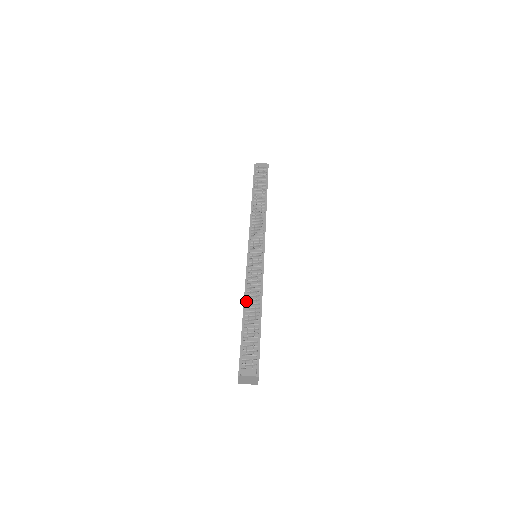
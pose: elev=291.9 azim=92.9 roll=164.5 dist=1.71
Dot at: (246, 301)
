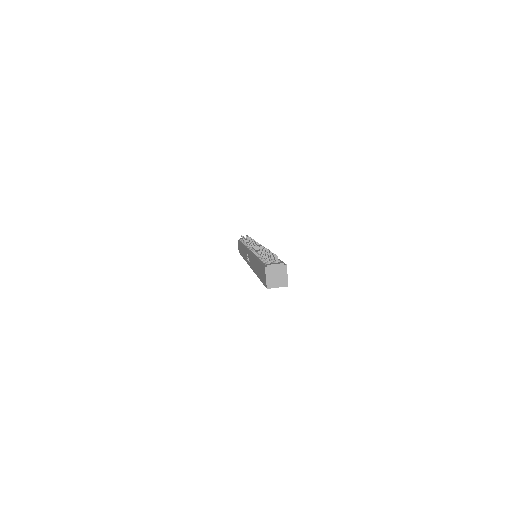
Dot at: (256, 255)
